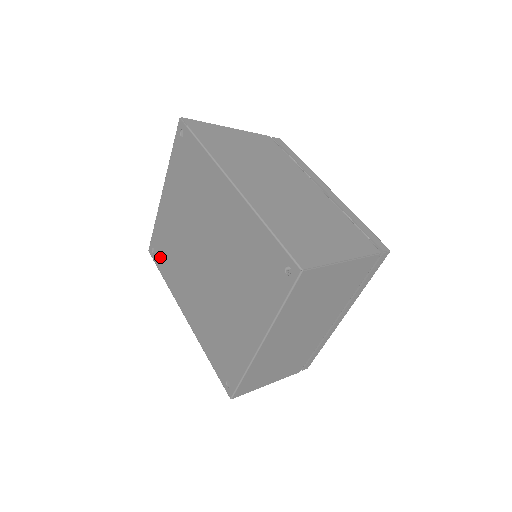
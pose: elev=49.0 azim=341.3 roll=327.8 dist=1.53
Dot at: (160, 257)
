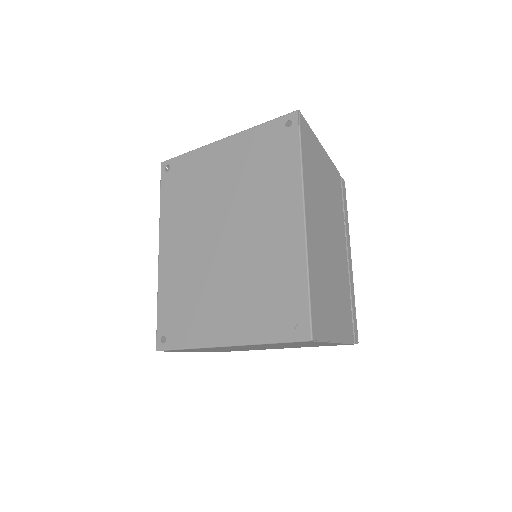
Dot at: (172, 182)
